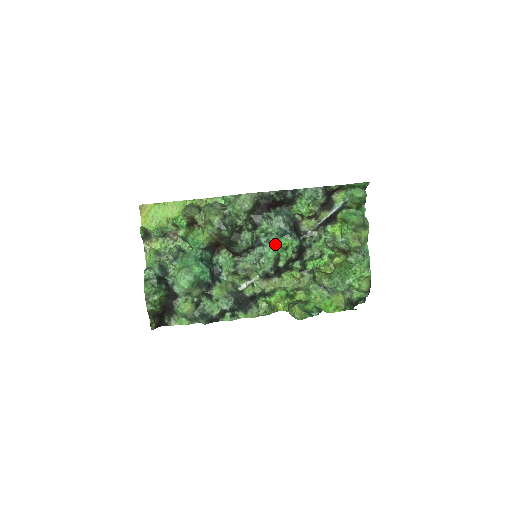
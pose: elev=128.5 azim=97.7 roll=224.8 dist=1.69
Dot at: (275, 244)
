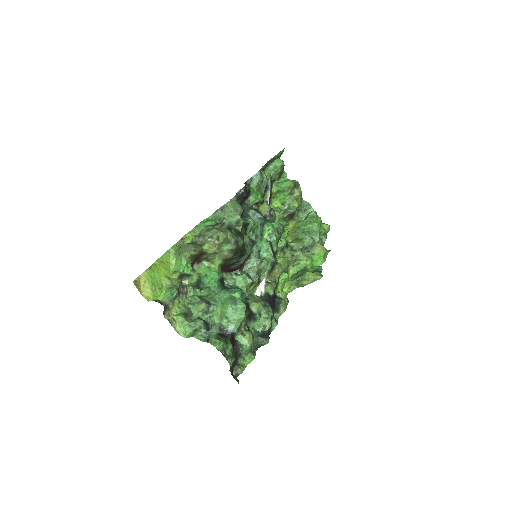
Dot at: (261, 236)
